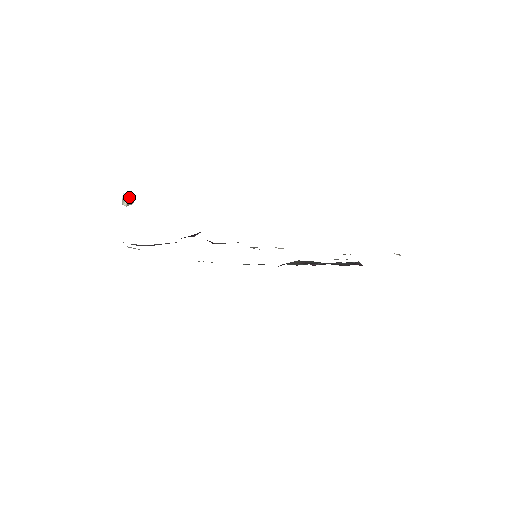
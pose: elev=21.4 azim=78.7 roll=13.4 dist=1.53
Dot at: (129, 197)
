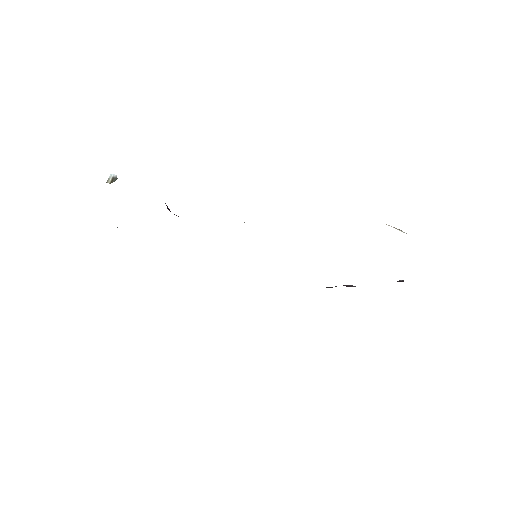
Dot at: (114, 176)
